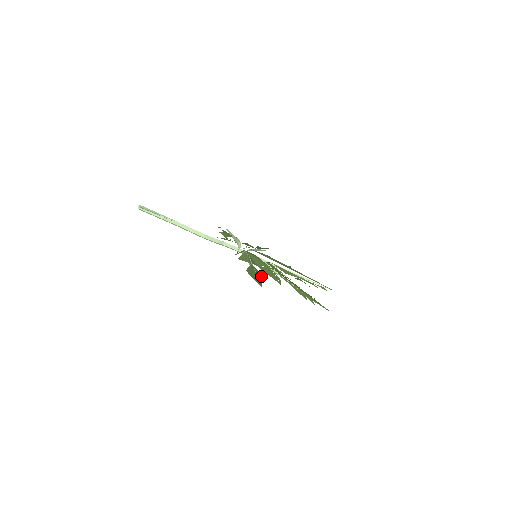
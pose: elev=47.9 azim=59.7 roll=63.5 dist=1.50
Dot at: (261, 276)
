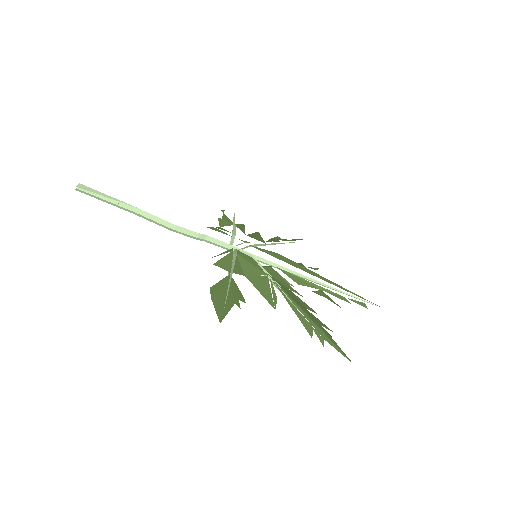
Dot at: (236, 297)
